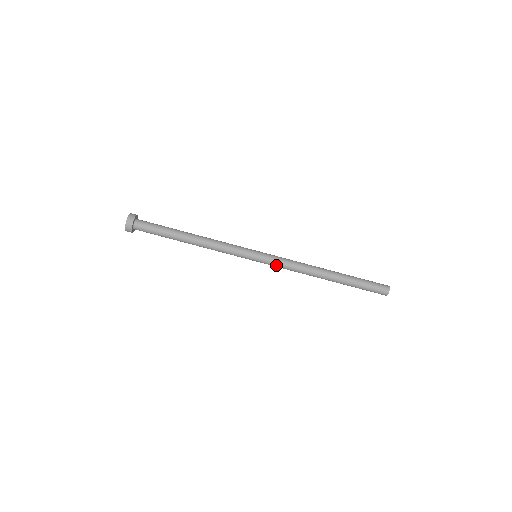
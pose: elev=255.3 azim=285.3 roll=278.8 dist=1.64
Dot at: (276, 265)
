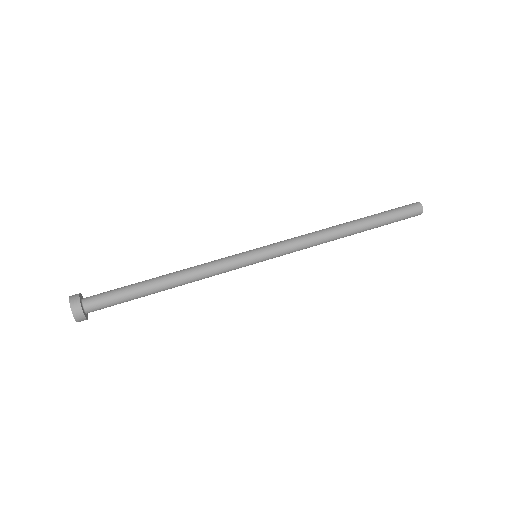
Dot at: (285, 248)
